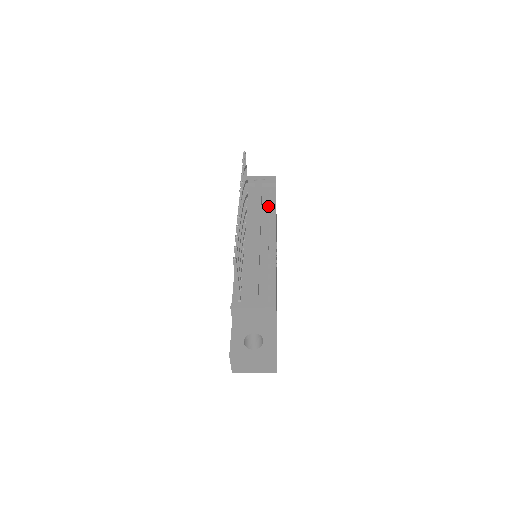
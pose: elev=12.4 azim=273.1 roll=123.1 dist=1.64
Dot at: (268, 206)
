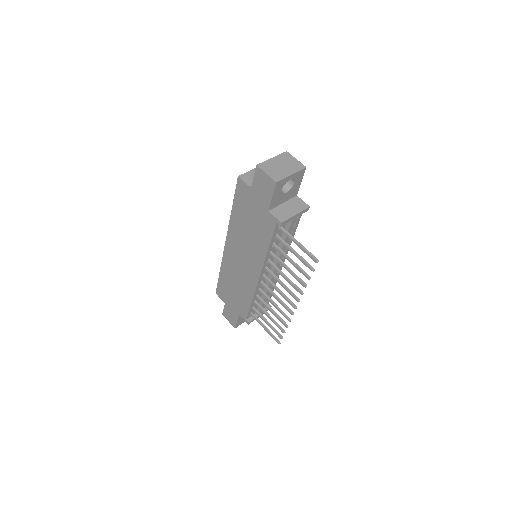
Dot at: occluded
